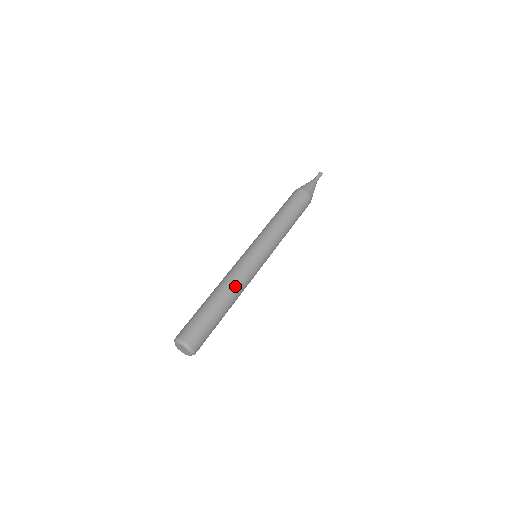
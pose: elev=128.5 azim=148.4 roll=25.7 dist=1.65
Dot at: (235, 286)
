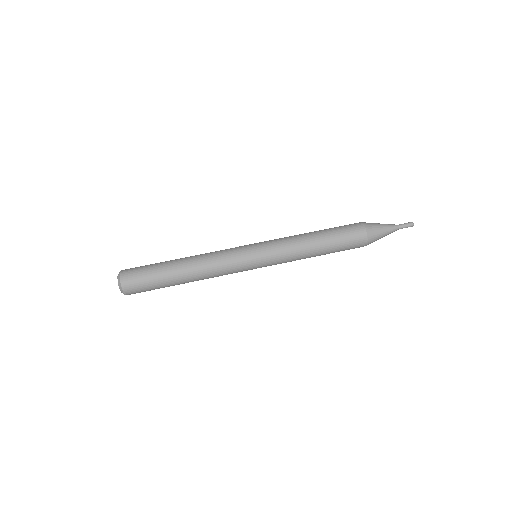
Dot at: (206, 278)
